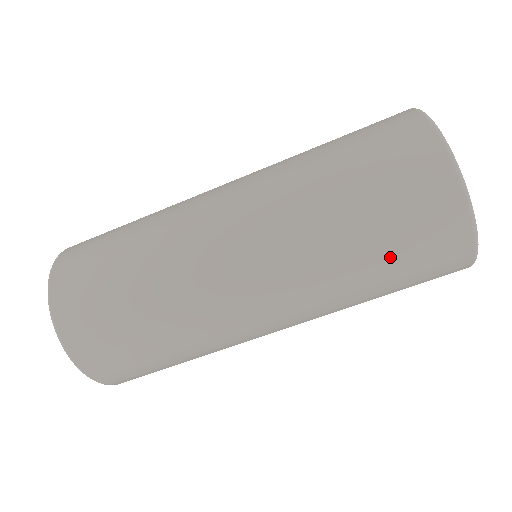
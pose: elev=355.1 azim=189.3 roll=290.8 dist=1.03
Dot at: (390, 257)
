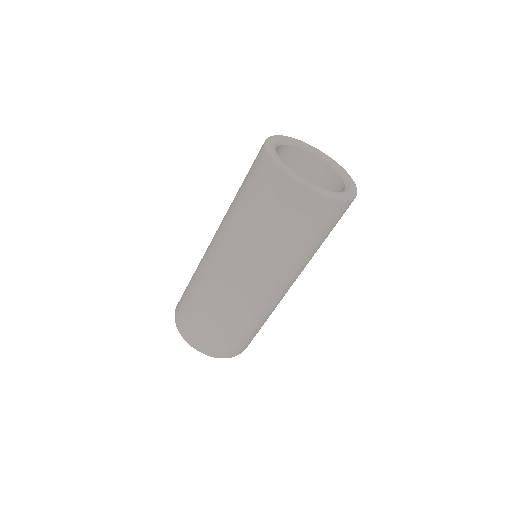
Dot at: (291, 230)
